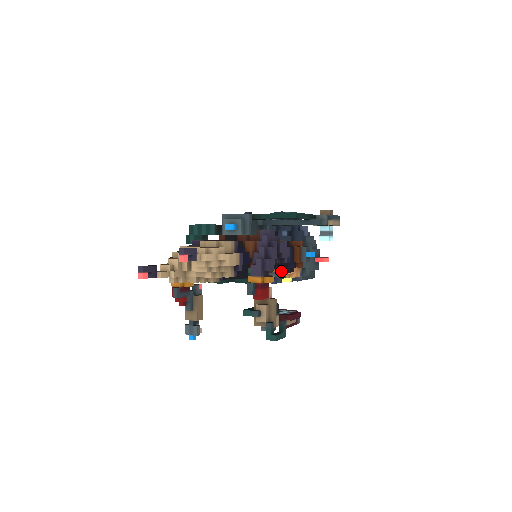
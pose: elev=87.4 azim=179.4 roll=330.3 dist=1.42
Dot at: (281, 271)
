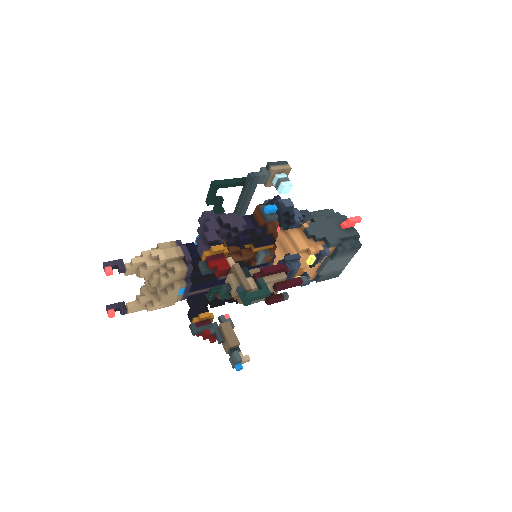
Dot at: (255, 244)
